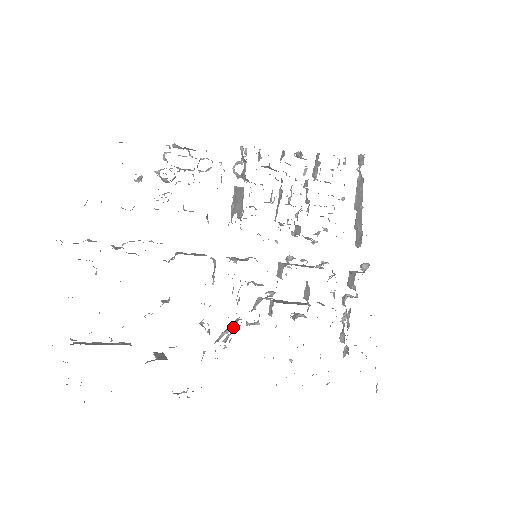
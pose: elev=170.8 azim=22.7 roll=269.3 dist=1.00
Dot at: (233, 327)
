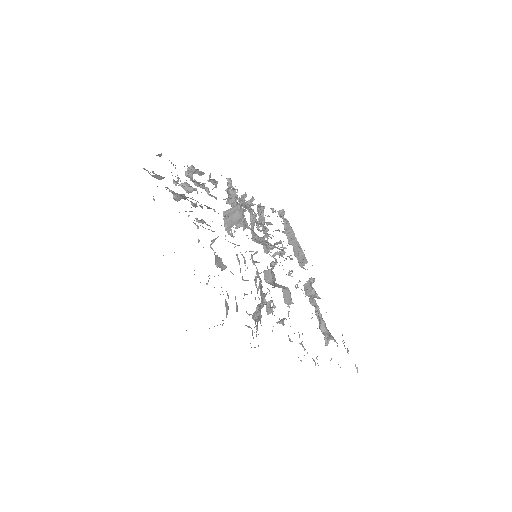
Dot at: occluded
